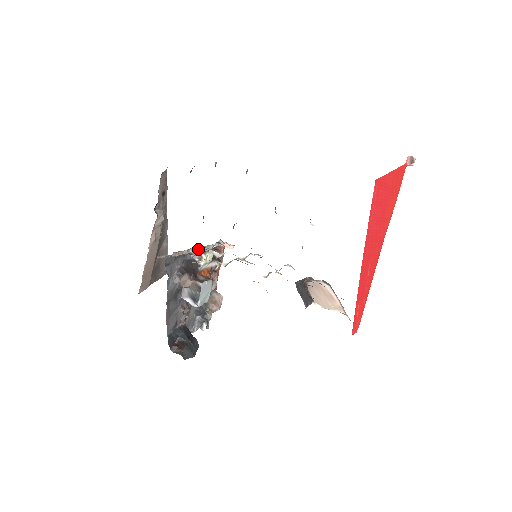
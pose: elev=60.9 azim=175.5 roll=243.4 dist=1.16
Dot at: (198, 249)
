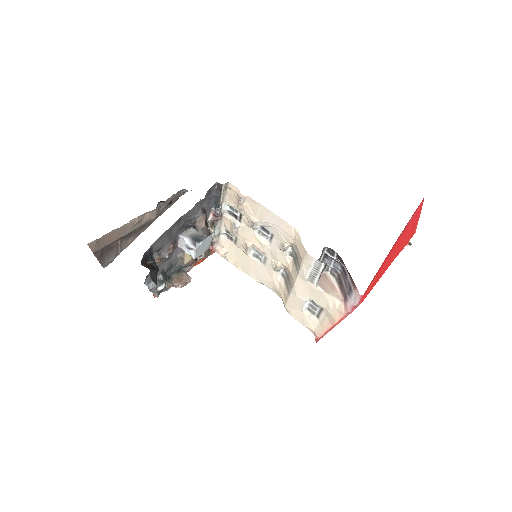
Dot at: (219, 216)
